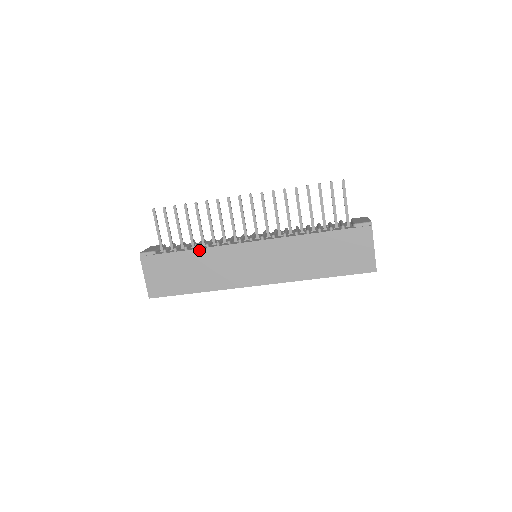
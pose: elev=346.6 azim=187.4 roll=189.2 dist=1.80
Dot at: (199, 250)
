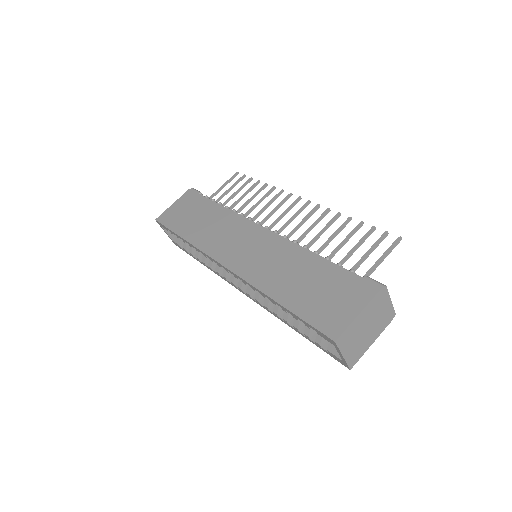
Dot at: (225, 209)
